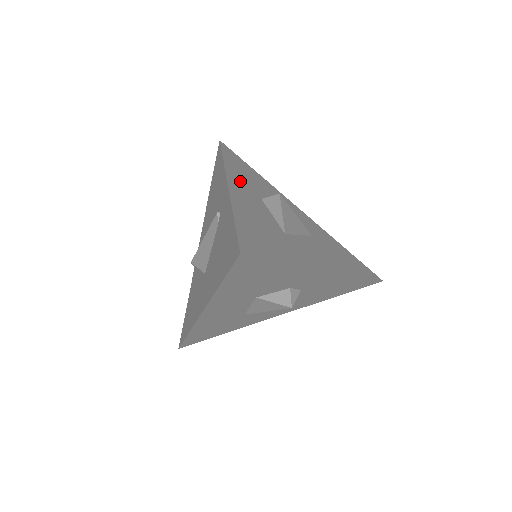
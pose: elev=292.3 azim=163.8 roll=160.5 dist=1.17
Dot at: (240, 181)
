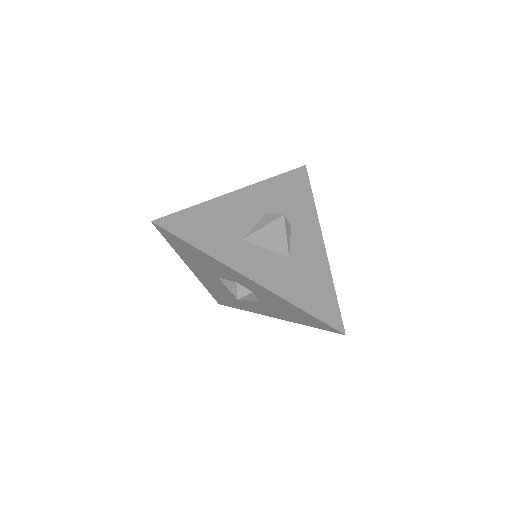
Dot at: (263, 194)
